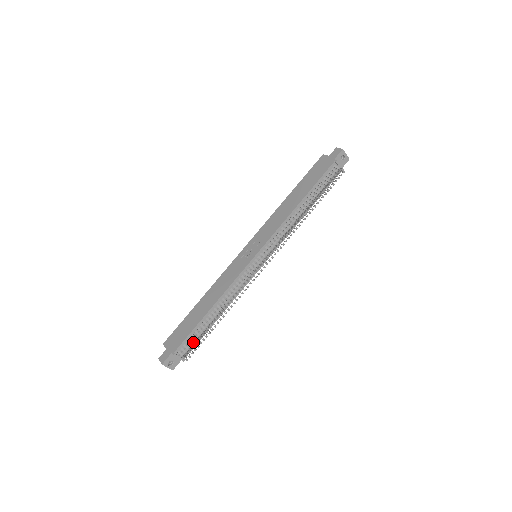
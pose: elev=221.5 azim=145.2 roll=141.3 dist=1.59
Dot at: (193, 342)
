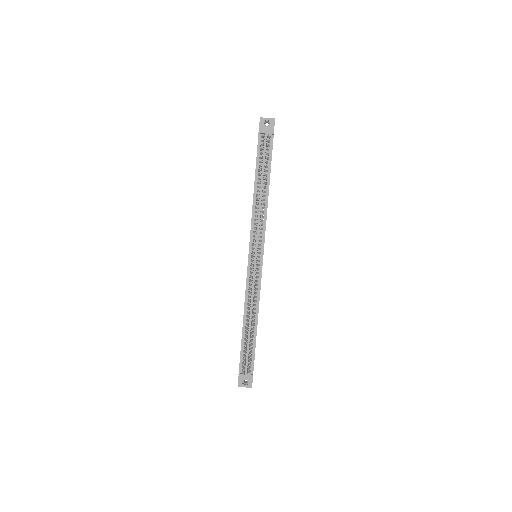
Dot at: (245, 357)
